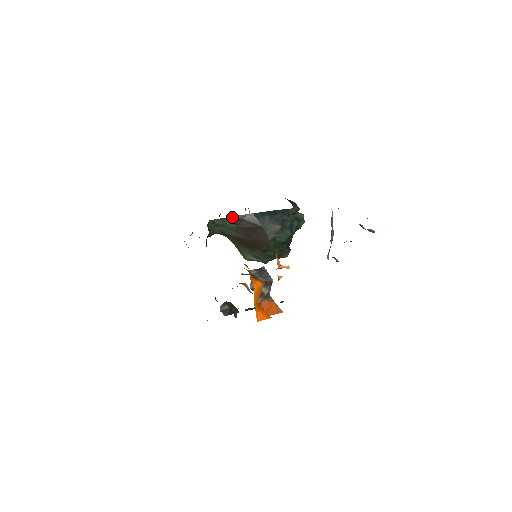
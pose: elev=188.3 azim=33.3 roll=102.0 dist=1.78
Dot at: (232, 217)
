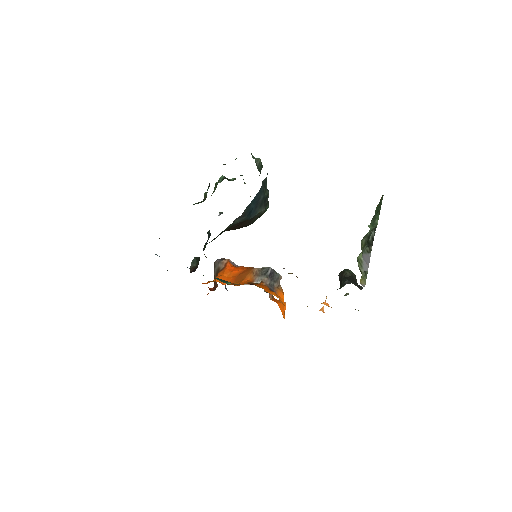
Dot at: occluded
